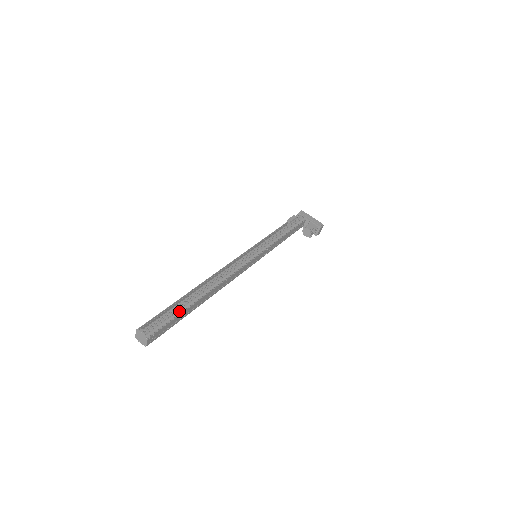
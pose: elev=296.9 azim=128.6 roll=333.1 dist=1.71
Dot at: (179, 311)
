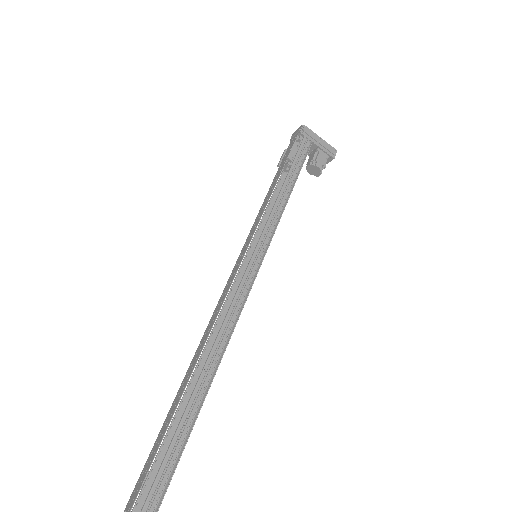
Dot at: (179, 453)
